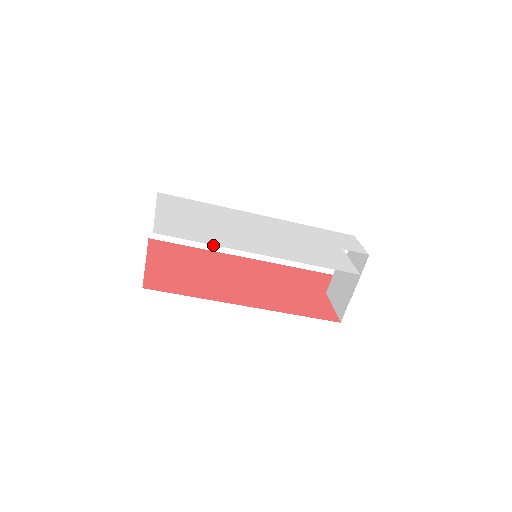
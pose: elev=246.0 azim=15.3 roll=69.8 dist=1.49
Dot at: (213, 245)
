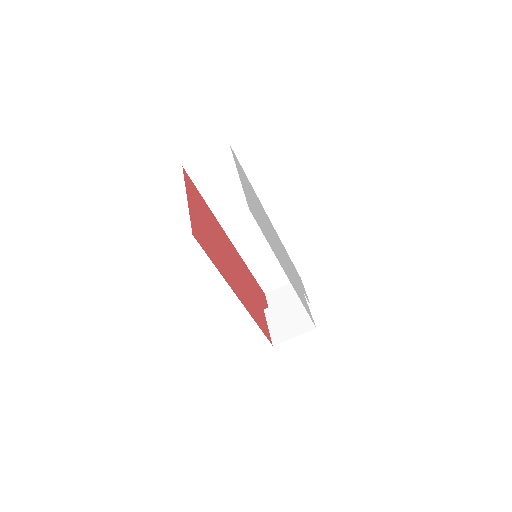
Dot at: (219, 211)
